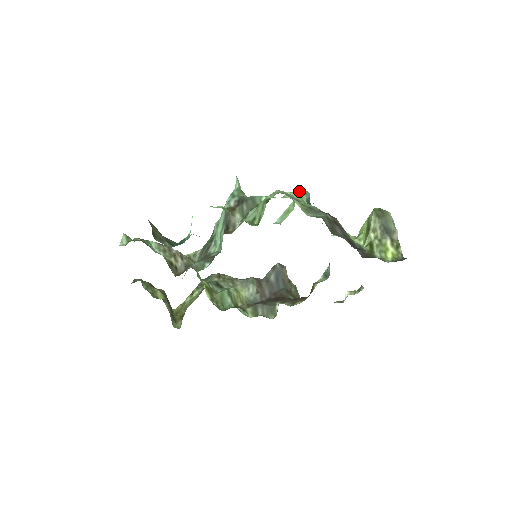
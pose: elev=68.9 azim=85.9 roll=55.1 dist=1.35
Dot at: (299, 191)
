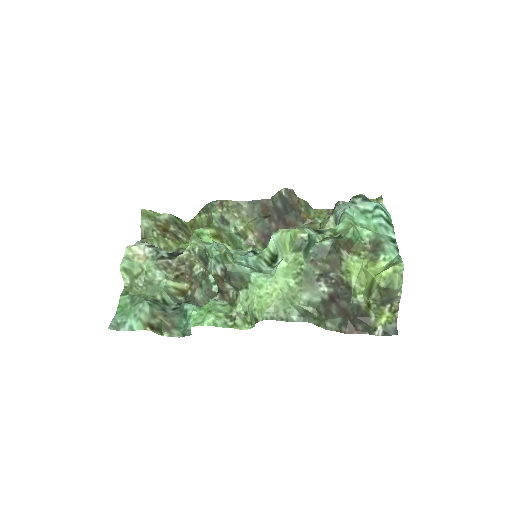
Dot at: (294, 246)
